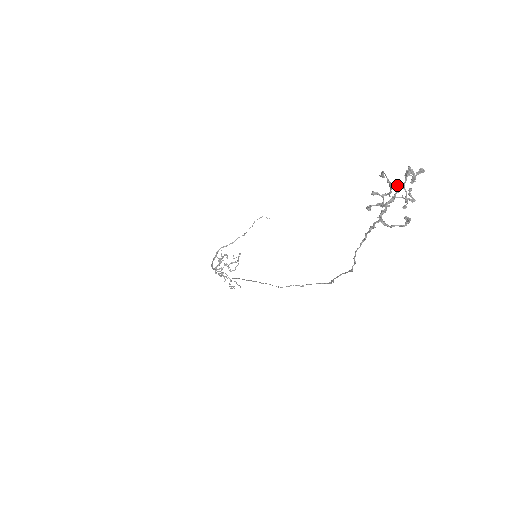
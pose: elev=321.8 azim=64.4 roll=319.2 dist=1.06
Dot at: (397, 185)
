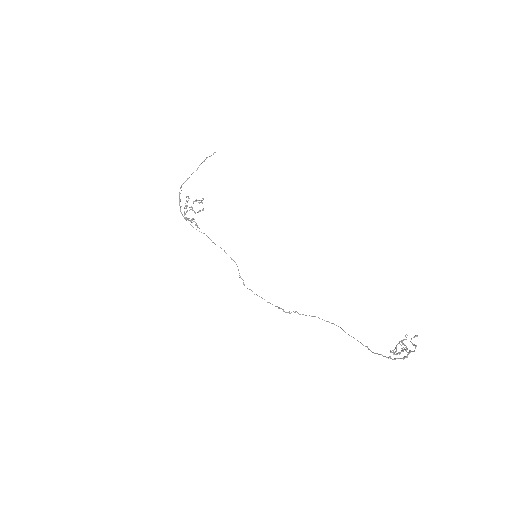
Dot at: occluded
